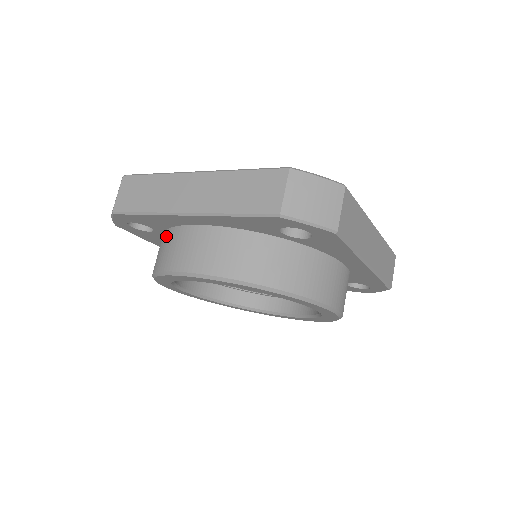
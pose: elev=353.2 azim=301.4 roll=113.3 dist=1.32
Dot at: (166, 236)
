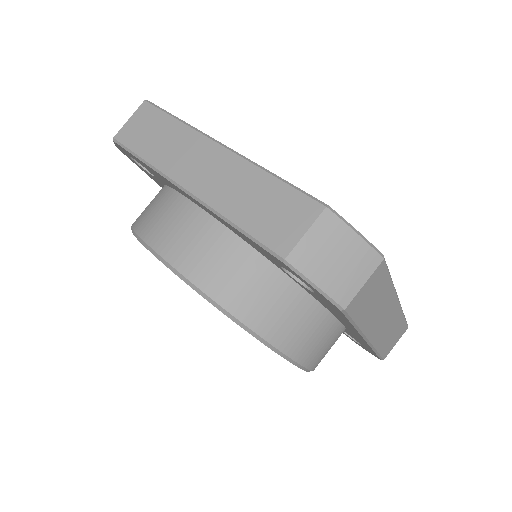
Dot at: (162, 194)
